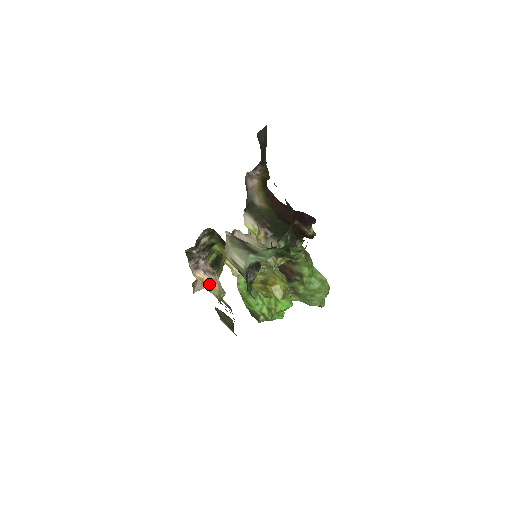
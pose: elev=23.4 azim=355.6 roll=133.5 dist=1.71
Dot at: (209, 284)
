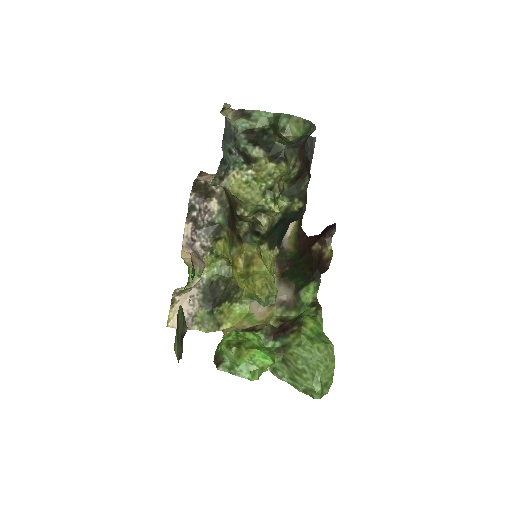
Dot at: occluded
